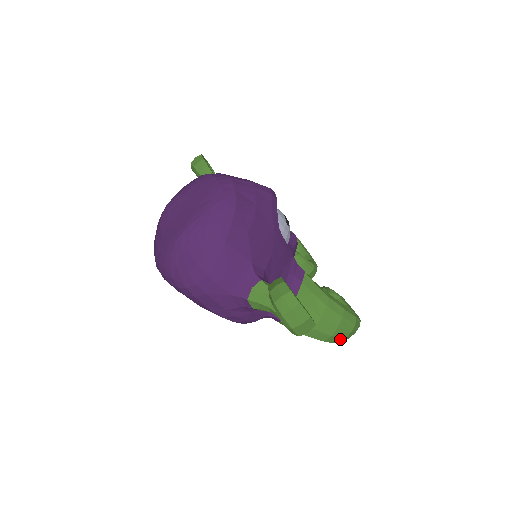
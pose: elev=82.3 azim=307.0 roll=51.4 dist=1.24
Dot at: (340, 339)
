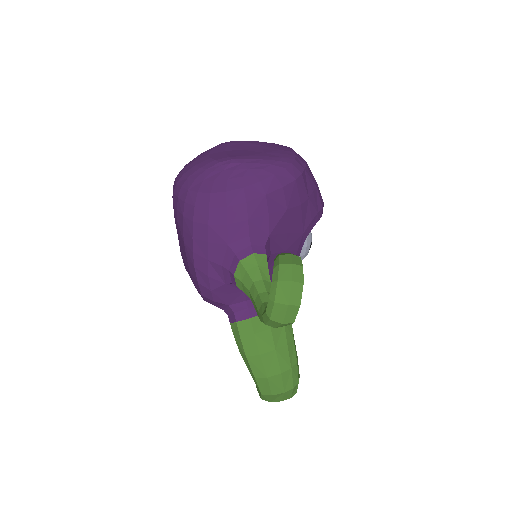
Dot at: (269, 390)
